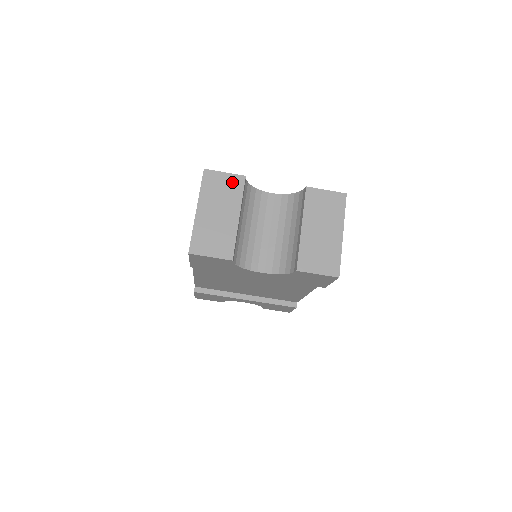
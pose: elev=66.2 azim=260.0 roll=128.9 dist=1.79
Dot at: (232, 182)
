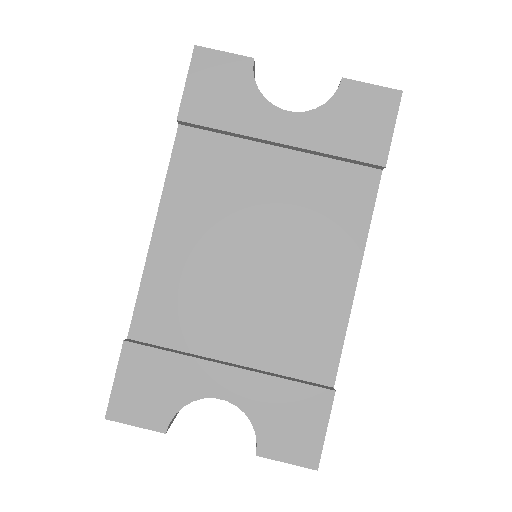
Dot at: occluded
